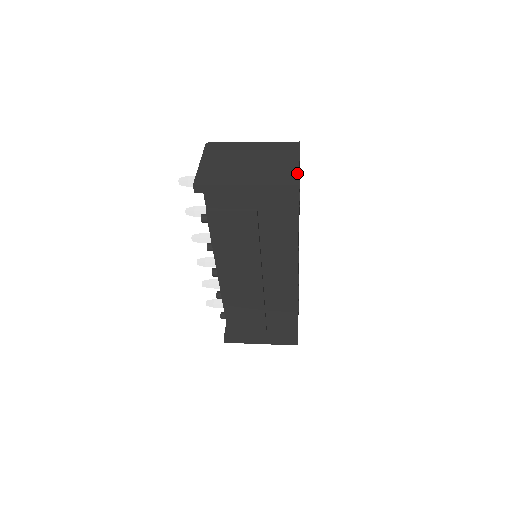
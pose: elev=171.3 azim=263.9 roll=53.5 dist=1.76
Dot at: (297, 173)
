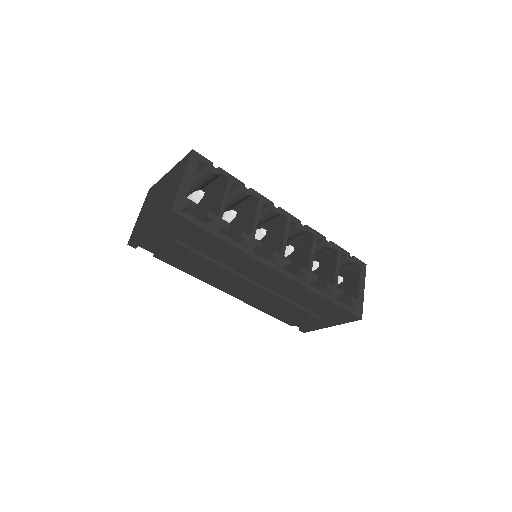
Dot at: (175, 195)
